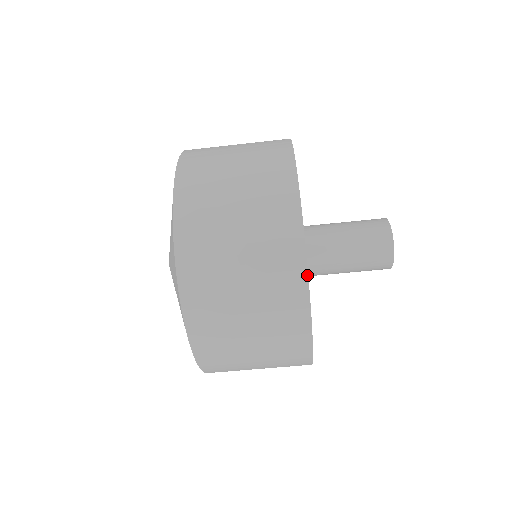
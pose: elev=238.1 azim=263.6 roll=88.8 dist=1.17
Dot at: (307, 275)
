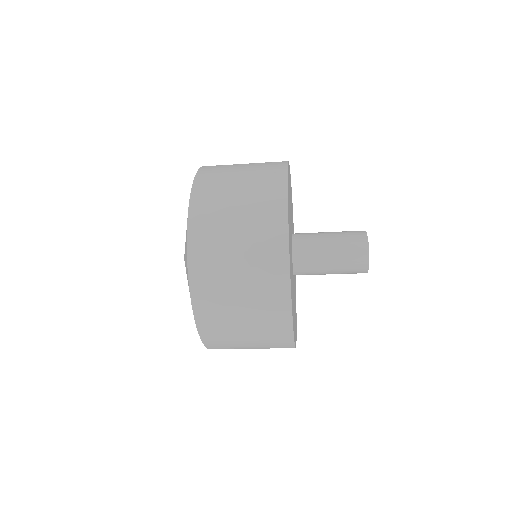
Dot at: occluded
